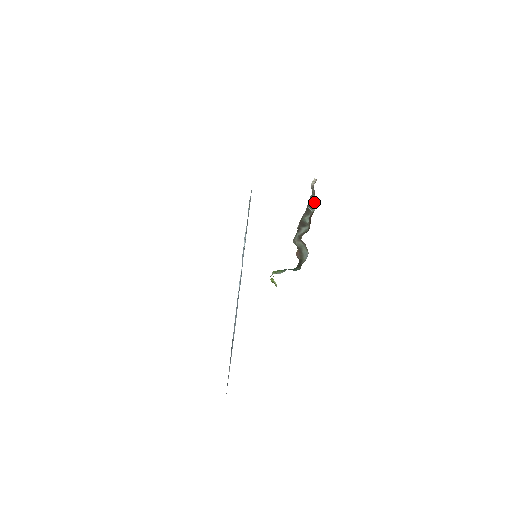
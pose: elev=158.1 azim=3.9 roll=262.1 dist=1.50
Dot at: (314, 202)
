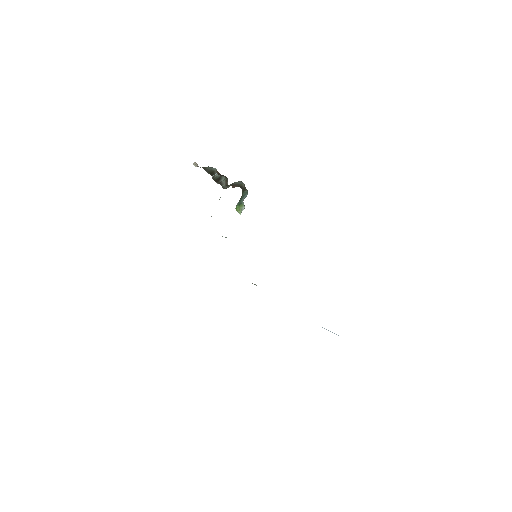
Dot at: (209, 168)
